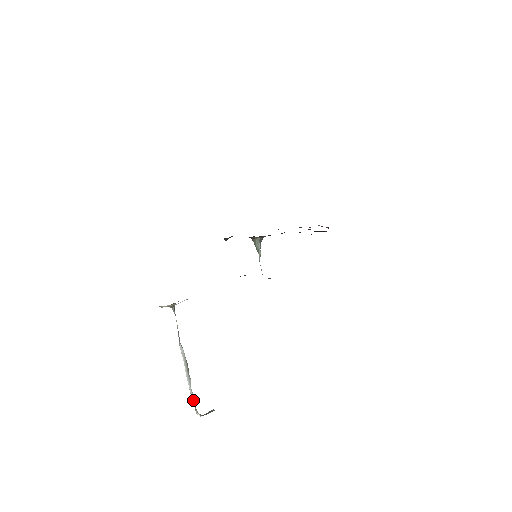
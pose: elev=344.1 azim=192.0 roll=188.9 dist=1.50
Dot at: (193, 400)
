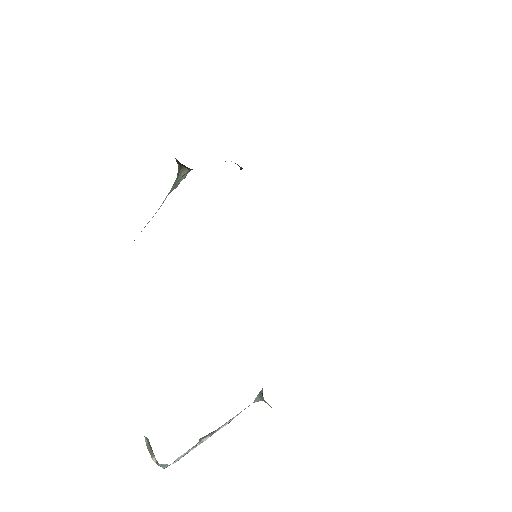
Dot at: occluded
